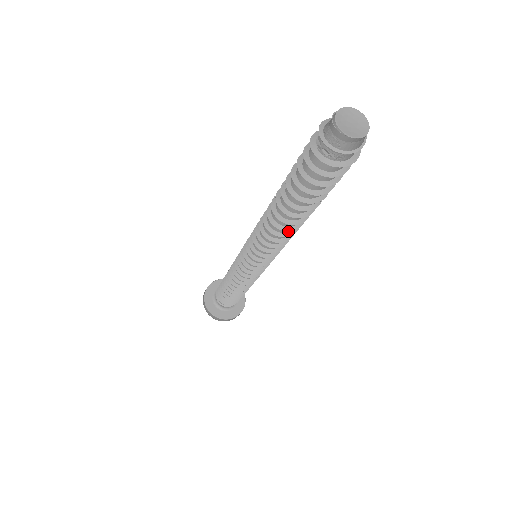
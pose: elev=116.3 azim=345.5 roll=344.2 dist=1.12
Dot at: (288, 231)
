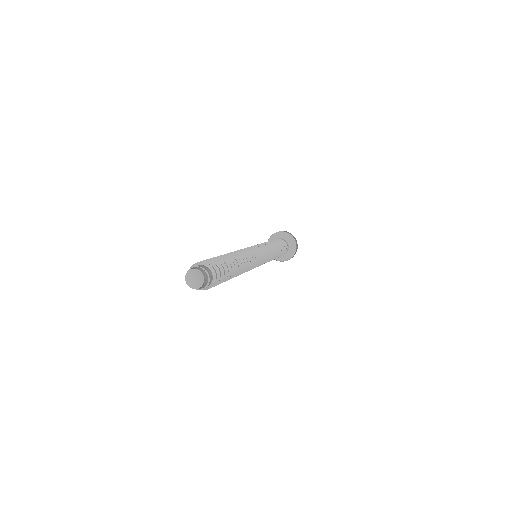
Dot at: occluded
